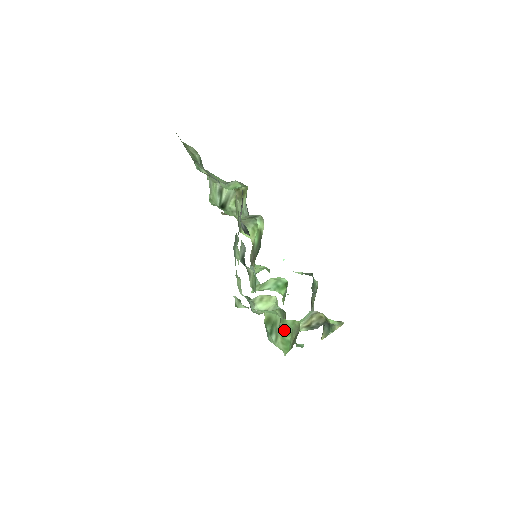
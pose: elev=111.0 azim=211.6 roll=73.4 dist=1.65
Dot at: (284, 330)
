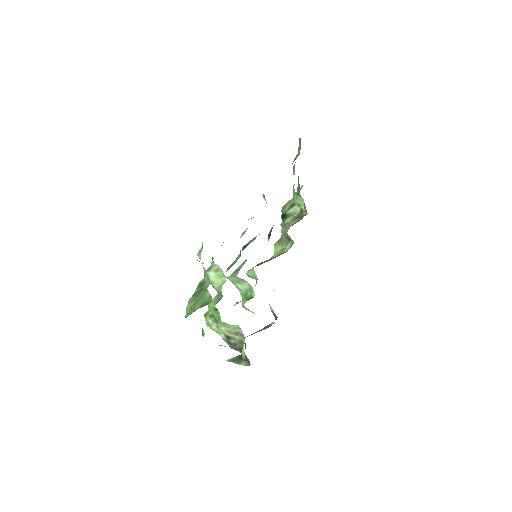
Dot at: (201, 298)
